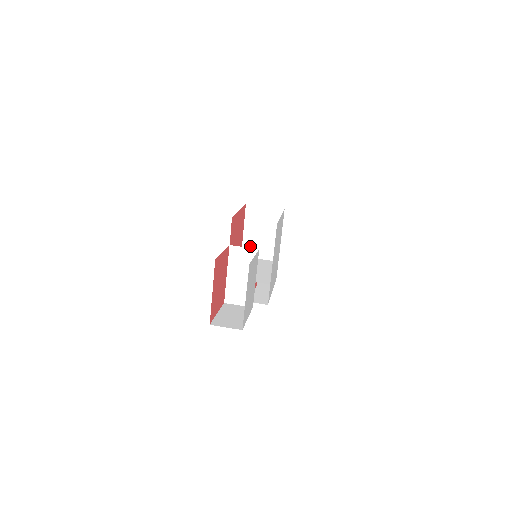
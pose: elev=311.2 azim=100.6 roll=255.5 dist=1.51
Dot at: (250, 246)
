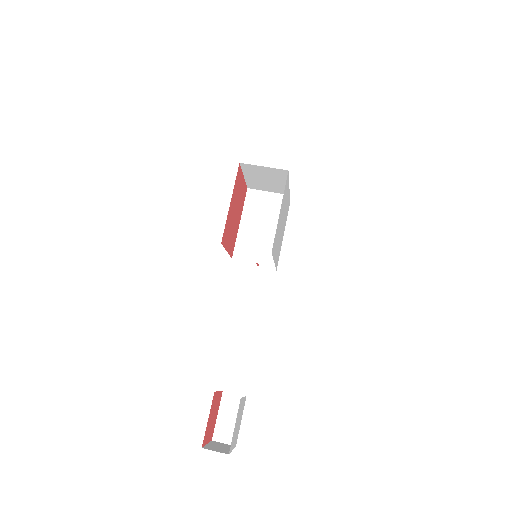
Dot at: (255, 184)
